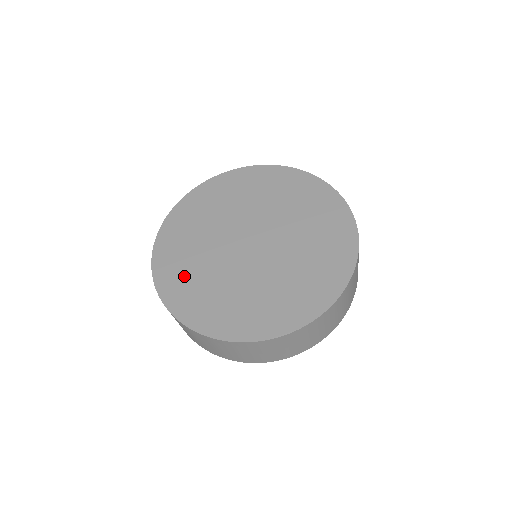
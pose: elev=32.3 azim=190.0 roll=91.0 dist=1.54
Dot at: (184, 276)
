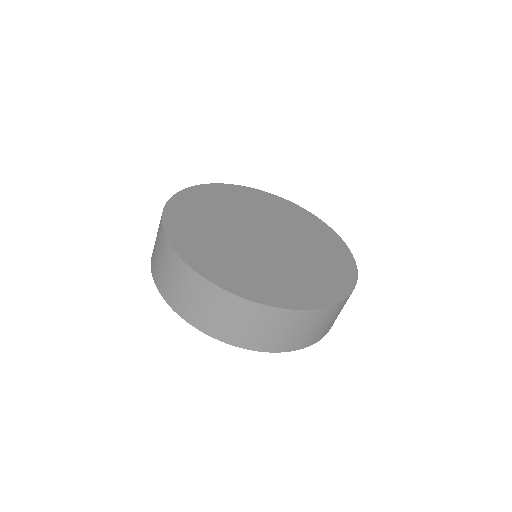
Dot at: (194, 229)
